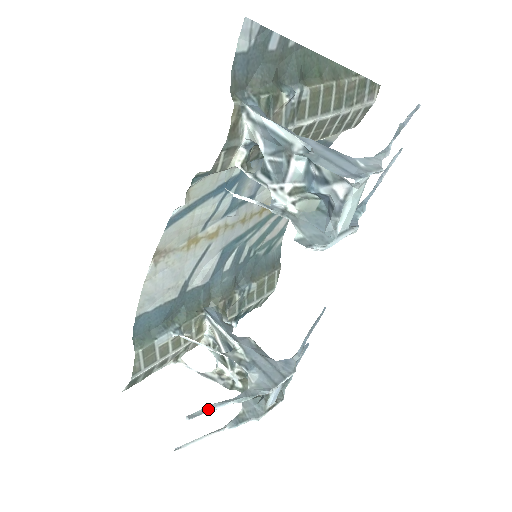
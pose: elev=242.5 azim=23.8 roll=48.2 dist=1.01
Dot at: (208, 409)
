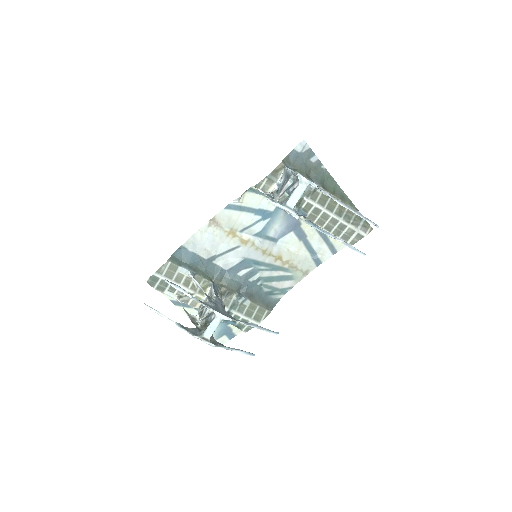
Dot at: (177, 286)
